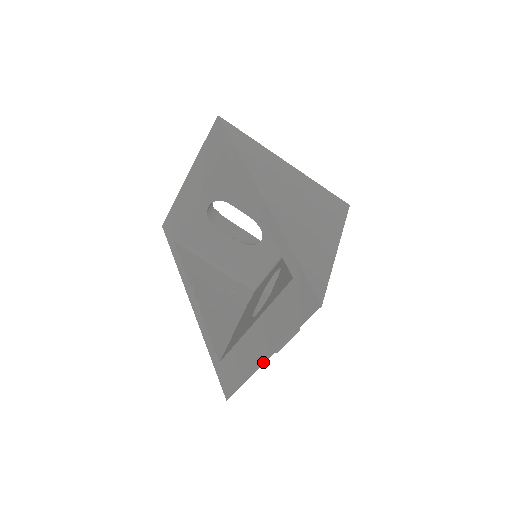
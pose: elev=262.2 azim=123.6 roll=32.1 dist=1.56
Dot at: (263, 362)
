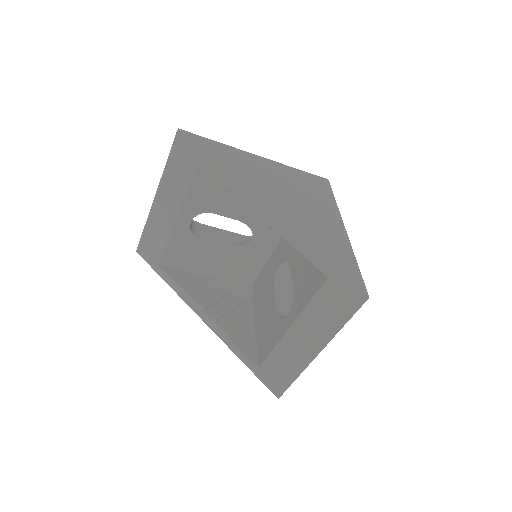
Dot at: (313, 358)
